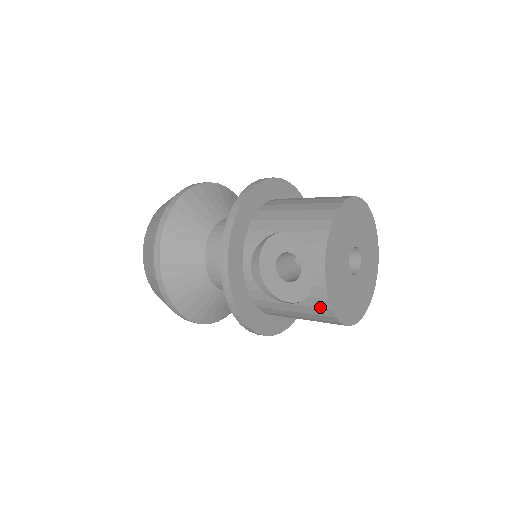
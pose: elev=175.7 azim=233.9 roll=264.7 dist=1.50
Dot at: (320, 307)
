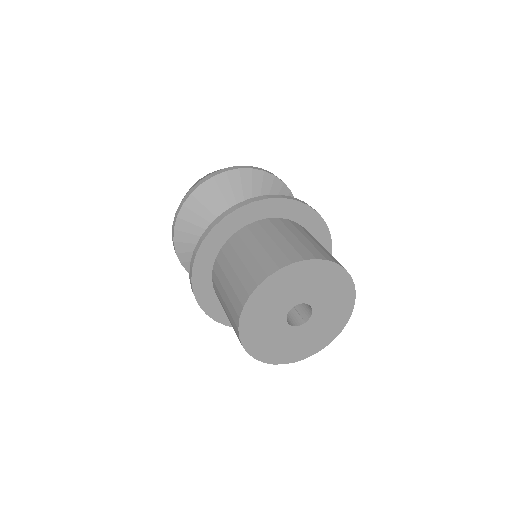
Dot at: occluded
